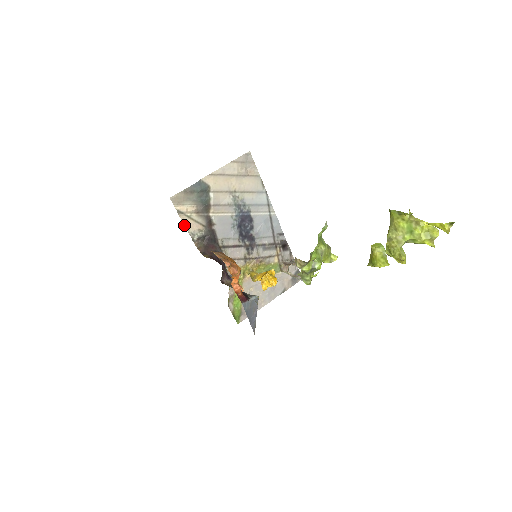
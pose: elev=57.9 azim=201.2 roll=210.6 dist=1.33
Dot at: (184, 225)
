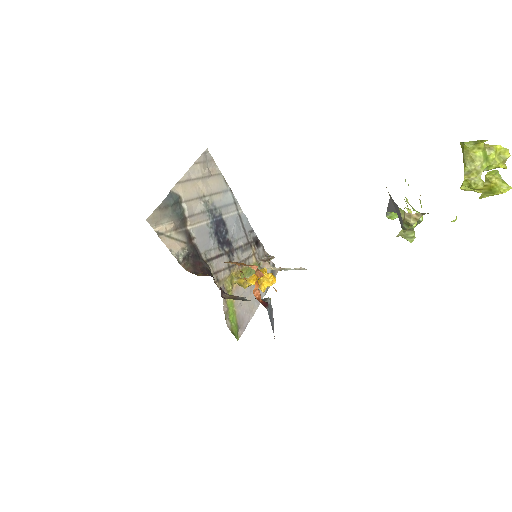
Dot at: (167, 247)
